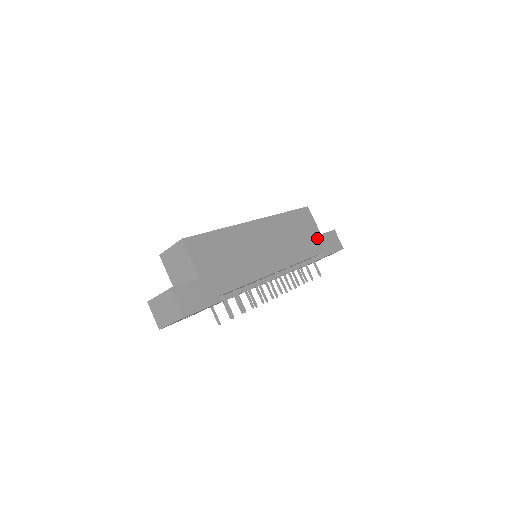
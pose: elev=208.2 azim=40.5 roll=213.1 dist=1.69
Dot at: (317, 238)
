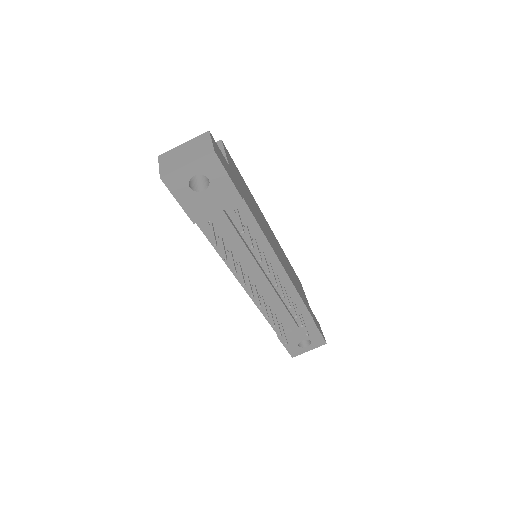
Dot at: (308, 305)
